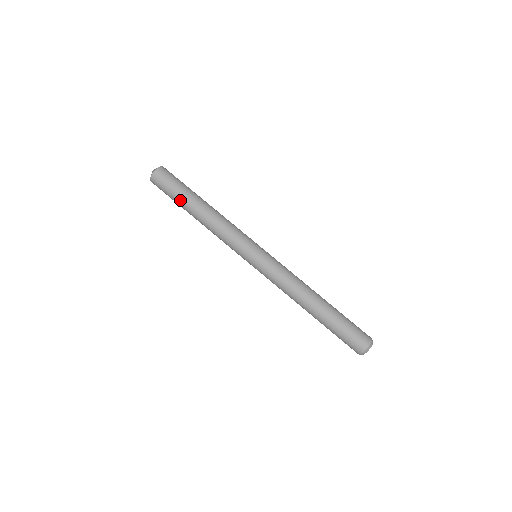
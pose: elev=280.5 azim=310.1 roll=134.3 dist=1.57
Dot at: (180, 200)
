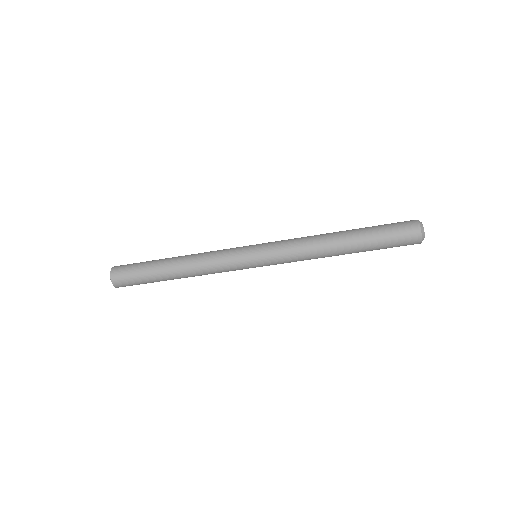
Dot at: occluded
